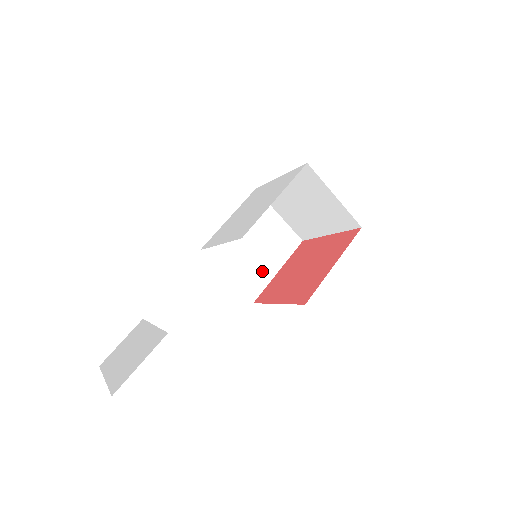
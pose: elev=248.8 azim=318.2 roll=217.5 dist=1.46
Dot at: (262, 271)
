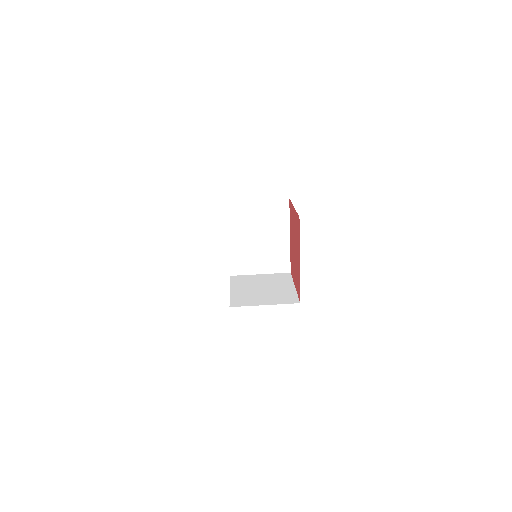
Dot at: (284, 292)
